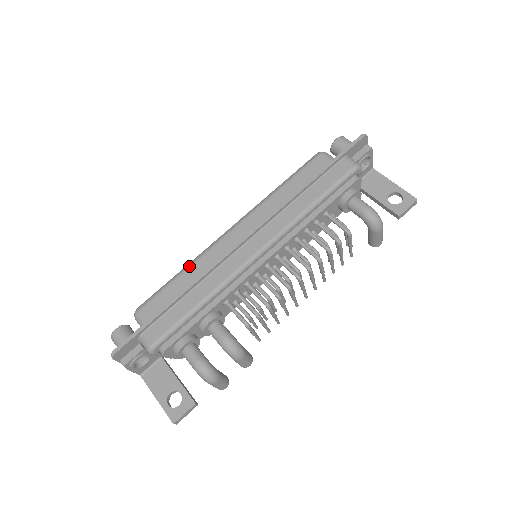
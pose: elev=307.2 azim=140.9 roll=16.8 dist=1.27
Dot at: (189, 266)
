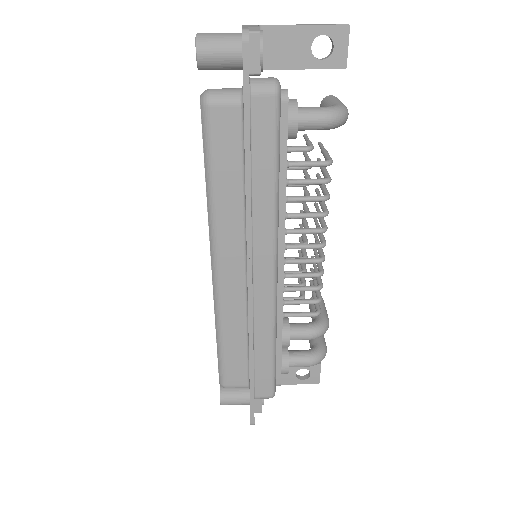
Dot at: (221, 329)
